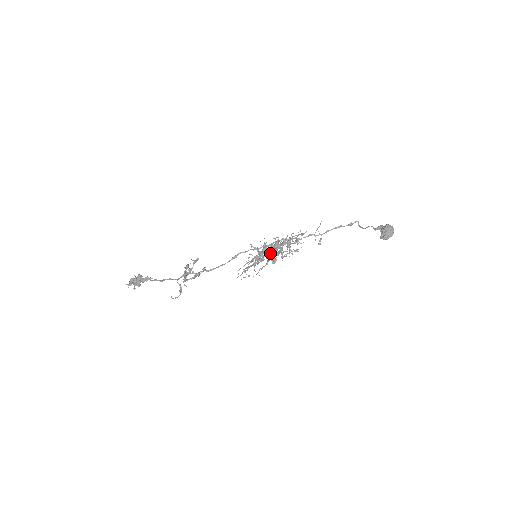
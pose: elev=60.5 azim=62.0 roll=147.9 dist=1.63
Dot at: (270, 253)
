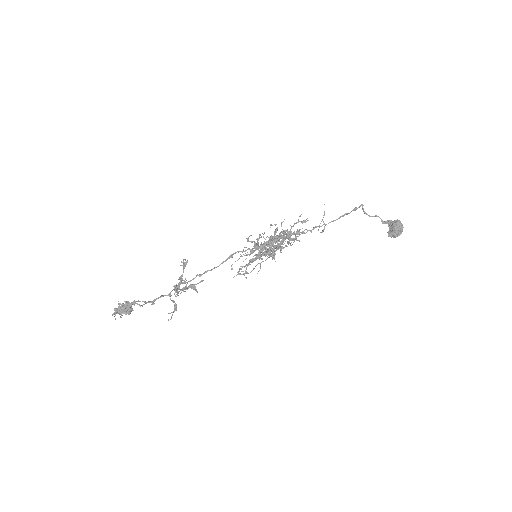
Dot at: (271, 251)
